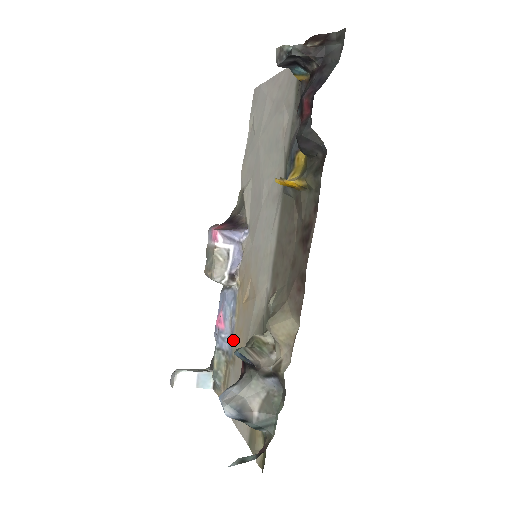
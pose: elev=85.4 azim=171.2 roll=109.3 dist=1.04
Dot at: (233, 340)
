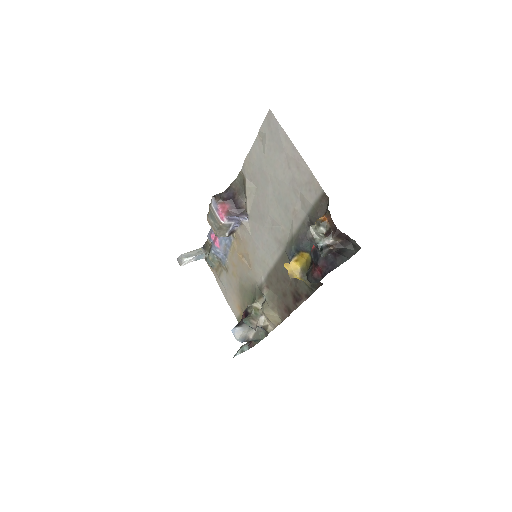
Dot at: (227, 260)
